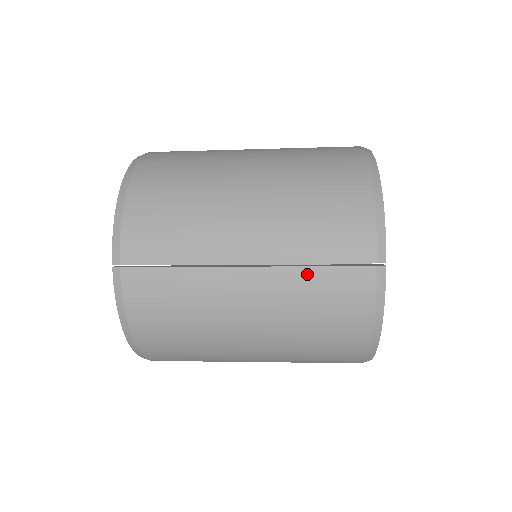
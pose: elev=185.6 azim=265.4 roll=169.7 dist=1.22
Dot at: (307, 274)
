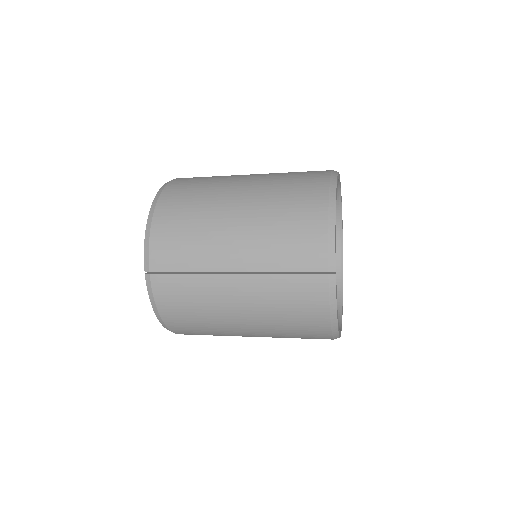
Dot at: (278, 280)
